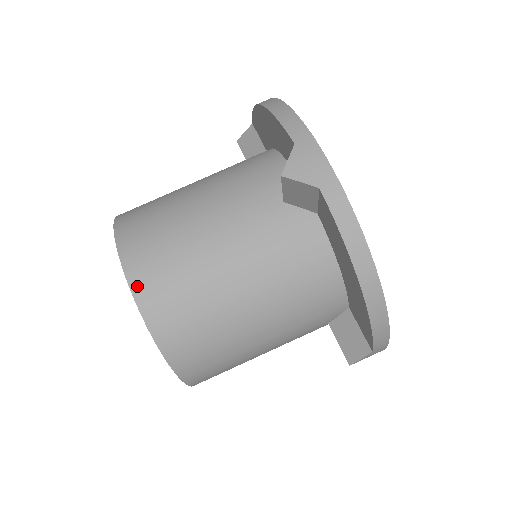
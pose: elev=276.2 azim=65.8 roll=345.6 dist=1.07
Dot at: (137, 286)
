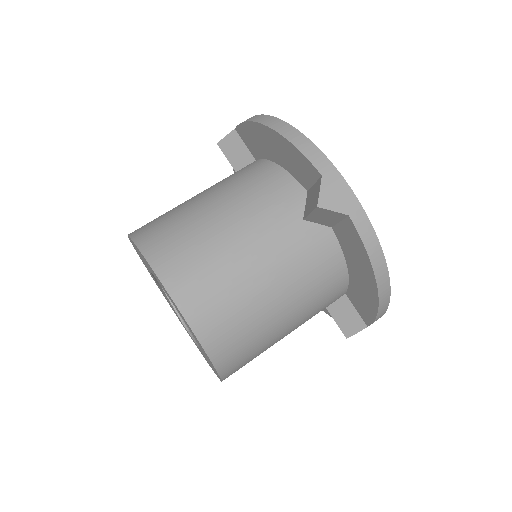
Dot at: (189, 313)
